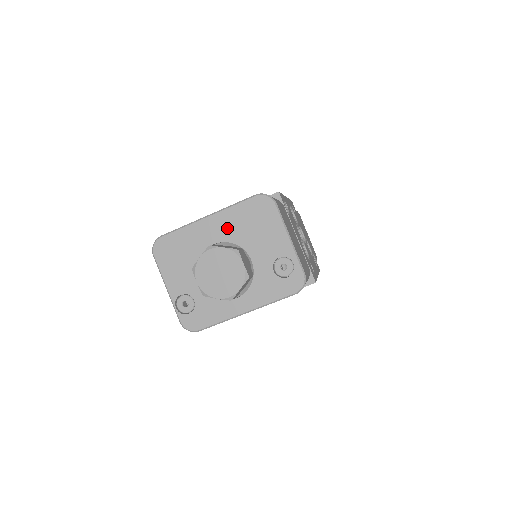
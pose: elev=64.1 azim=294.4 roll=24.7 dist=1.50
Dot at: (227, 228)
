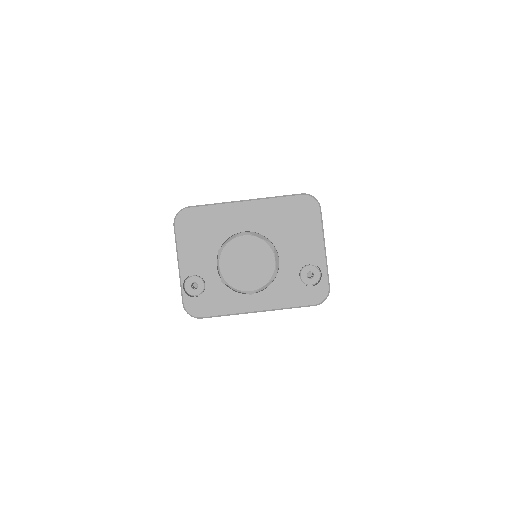
Dot at: (263, 219)
